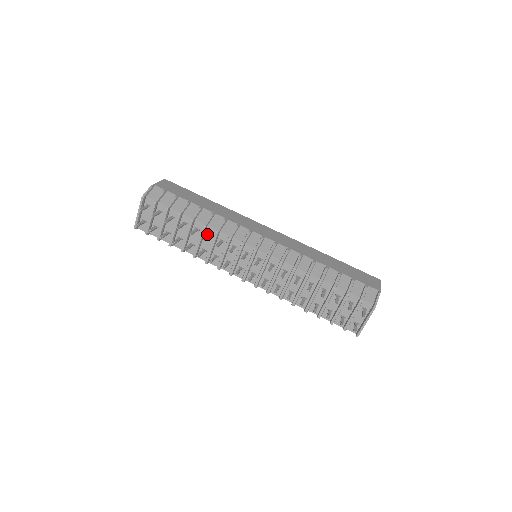
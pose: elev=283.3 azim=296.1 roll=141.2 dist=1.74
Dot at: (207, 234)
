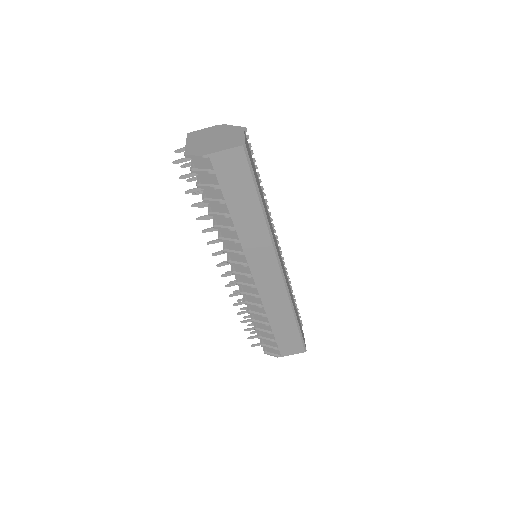
Dot at: occluded
